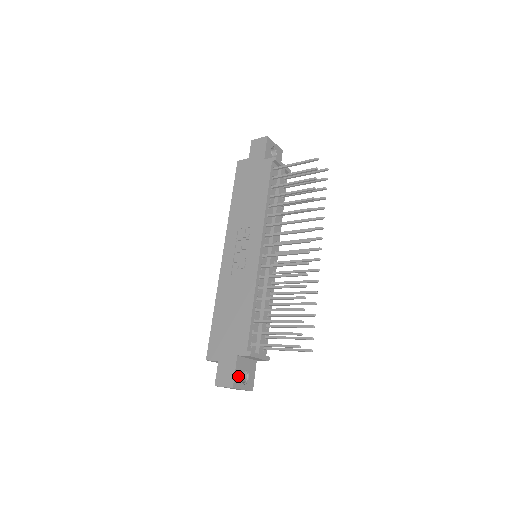
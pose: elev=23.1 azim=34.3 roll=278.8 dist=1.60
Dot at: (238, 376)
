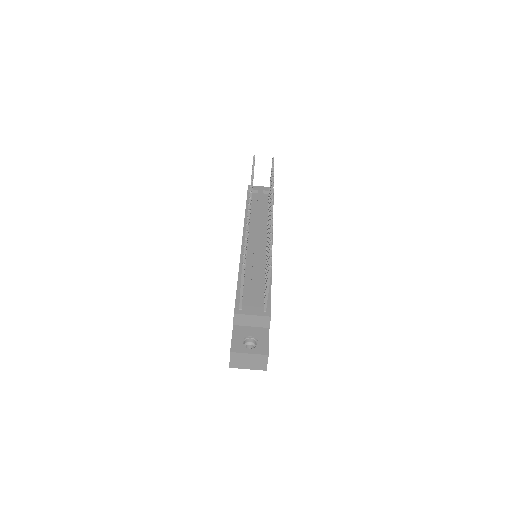
Dot at: (238, 342)
